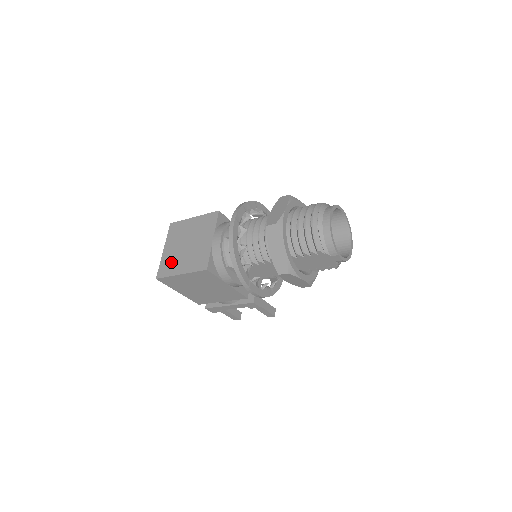
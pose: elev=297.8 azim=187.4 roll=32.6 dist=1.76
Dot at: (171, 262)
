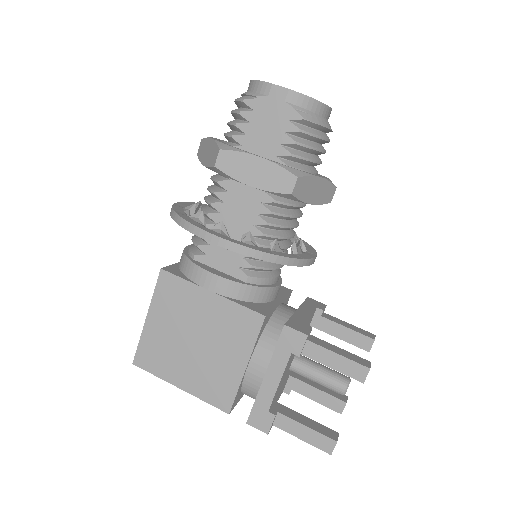
Dot at: occluded
